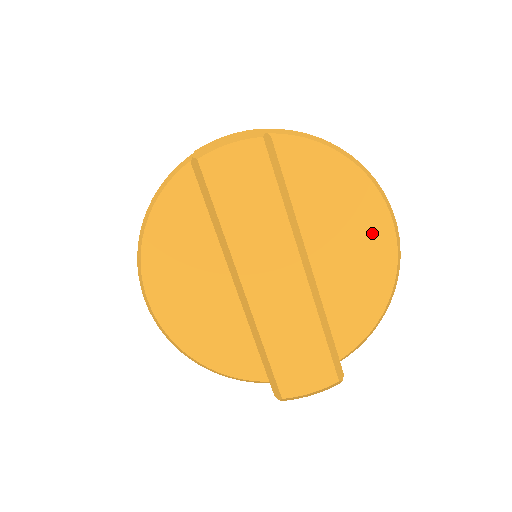
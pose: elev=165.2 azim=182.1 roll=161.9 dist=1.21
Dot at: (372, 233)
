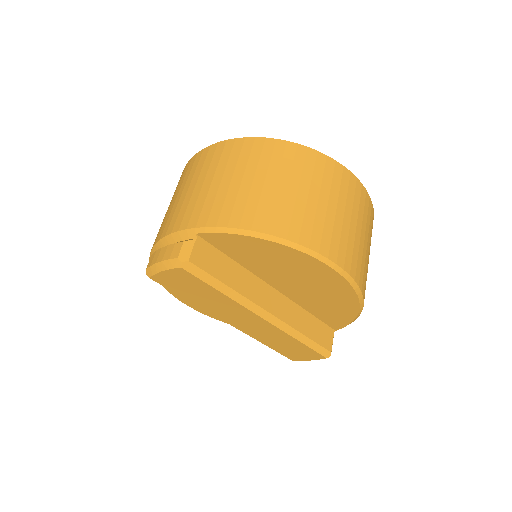
Dot at: (322, 277)
